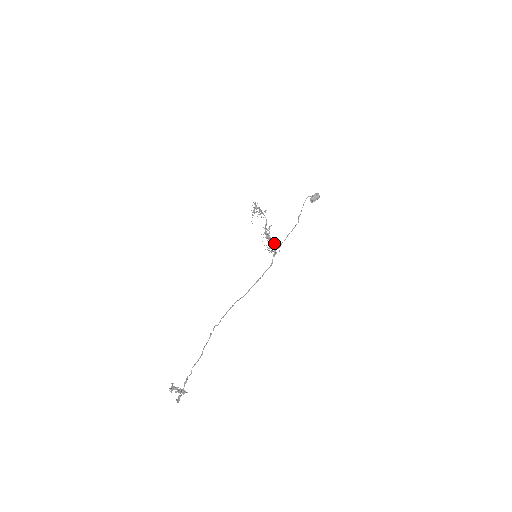
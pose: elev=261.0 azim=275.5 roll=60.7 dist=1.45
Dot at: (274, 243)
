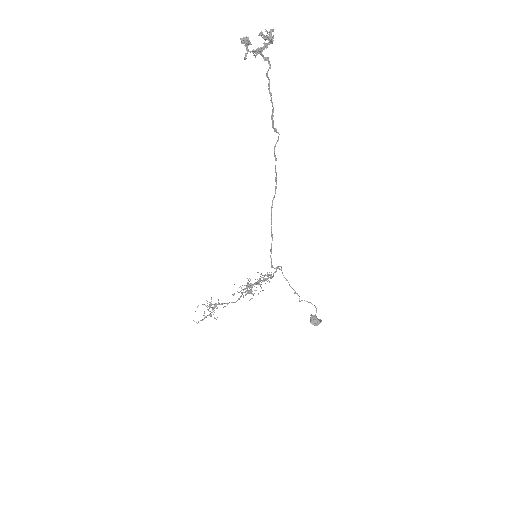
Dot at: (251, 293)
